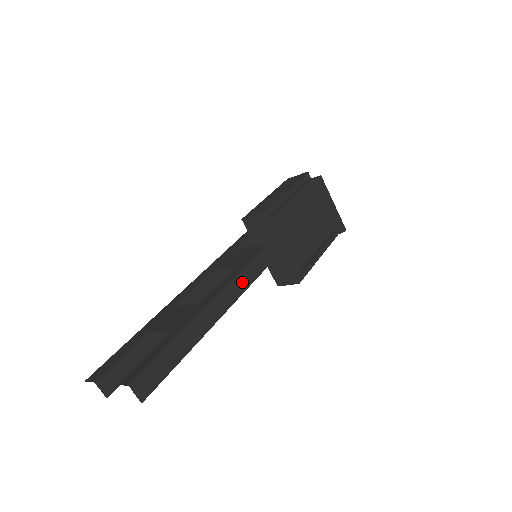
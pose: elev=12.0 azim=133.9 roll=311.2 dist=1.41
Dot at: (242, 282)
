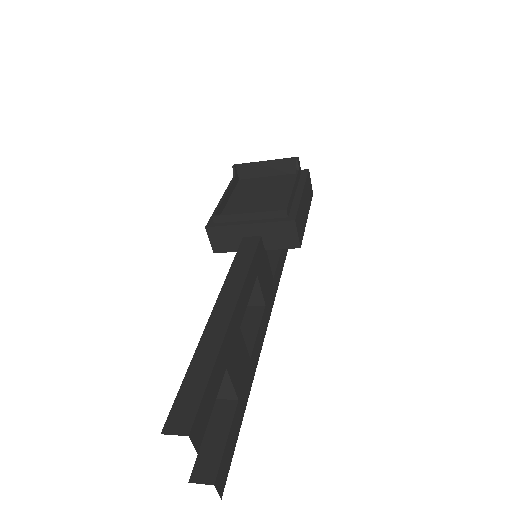
Dot at: (237, 275)
